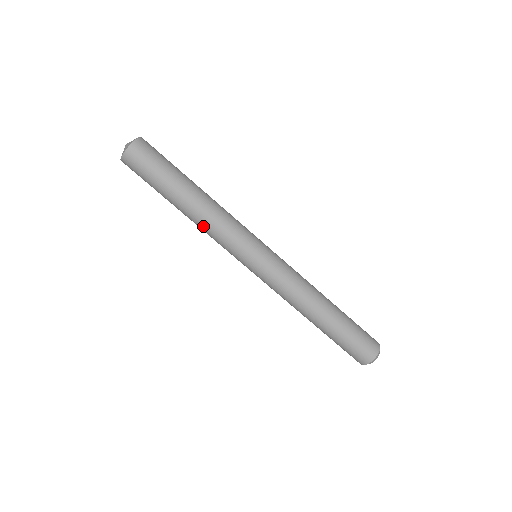
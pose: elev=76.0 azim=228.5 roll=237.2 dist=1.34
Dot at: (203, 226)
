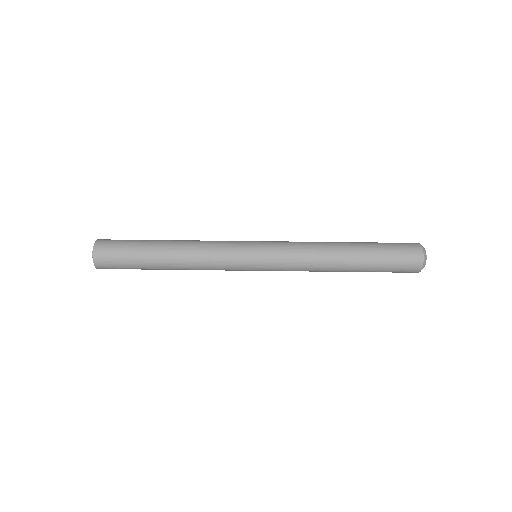
Dot at: (195, 267)
